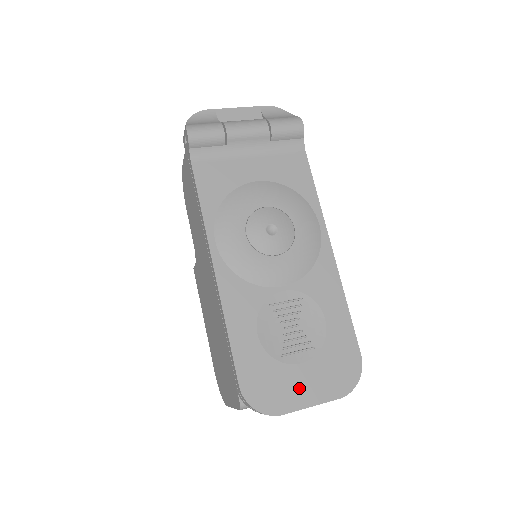
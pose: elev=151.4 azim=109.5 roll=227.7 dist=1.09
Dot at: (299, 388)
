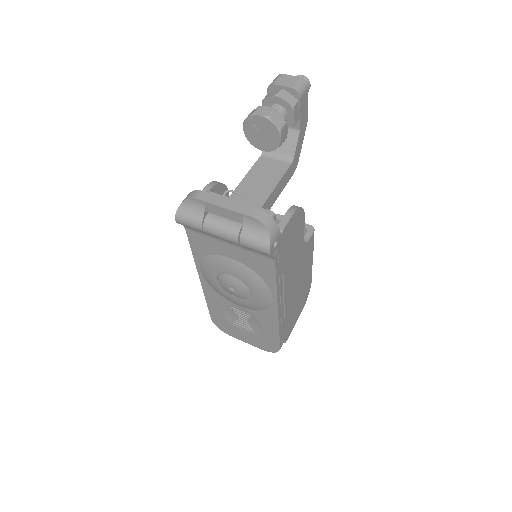
Dot at: (241, 336)
